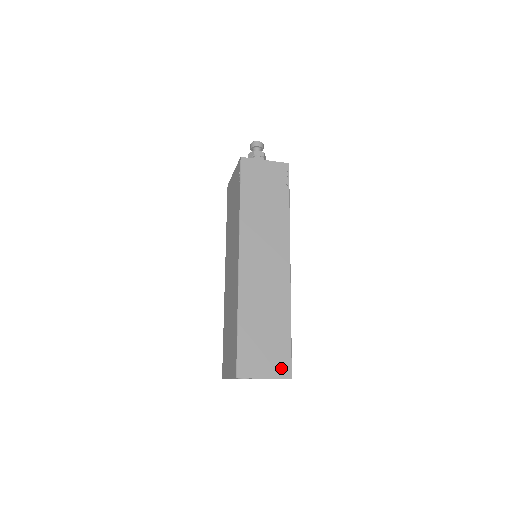
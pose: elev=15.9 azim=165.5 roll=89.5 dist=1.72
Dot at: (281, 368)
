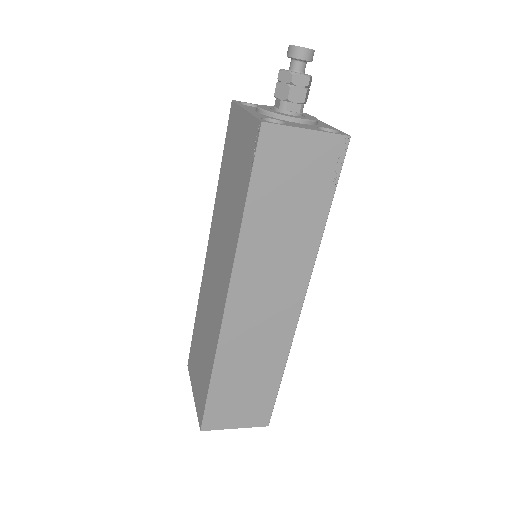
Dot at: (258, 418)
